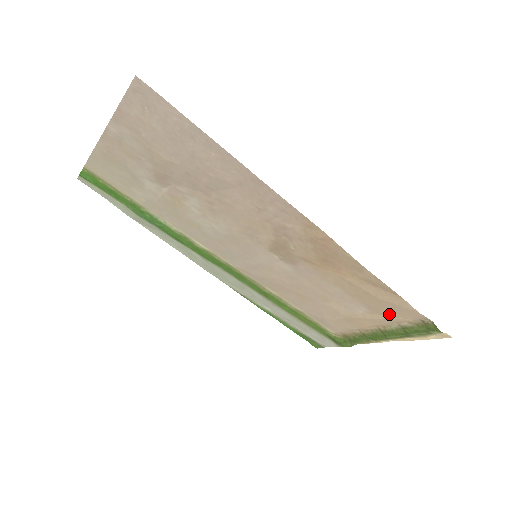
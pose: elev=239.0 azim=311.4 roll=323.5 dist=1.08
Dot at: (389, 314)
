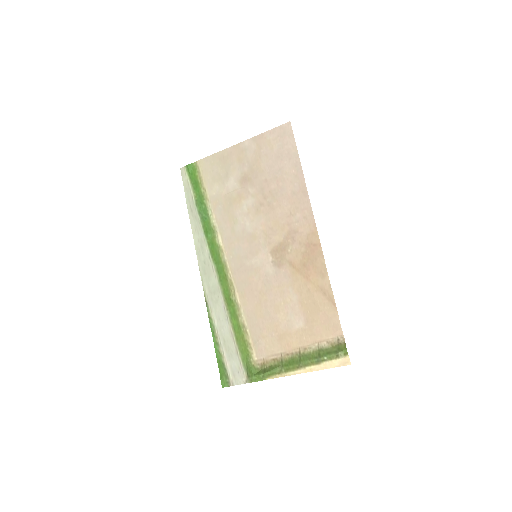
Dot at: (318, 330)
